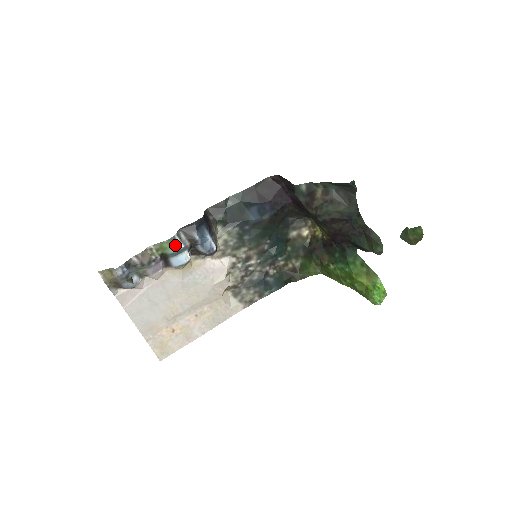
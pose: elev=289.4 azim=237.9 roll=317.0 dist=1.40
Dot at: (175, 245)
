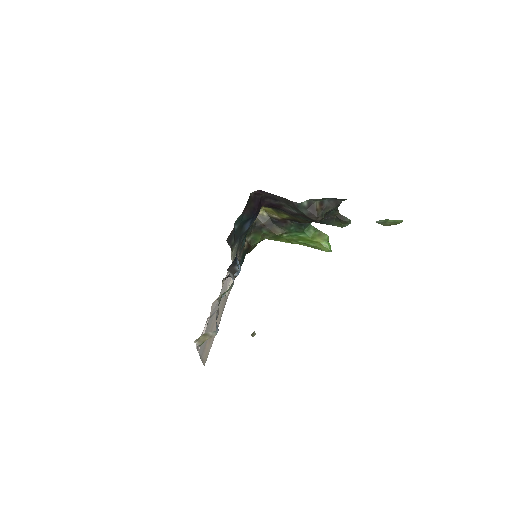
Dot at: occluded
